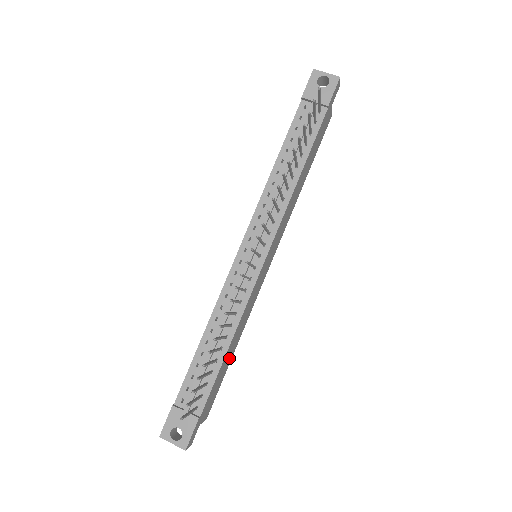
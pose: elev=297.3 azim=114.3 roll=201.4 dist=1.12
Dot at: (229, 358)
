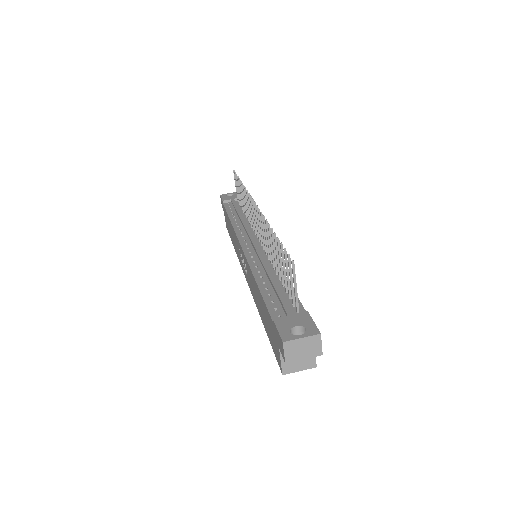
Dot at: occluded
